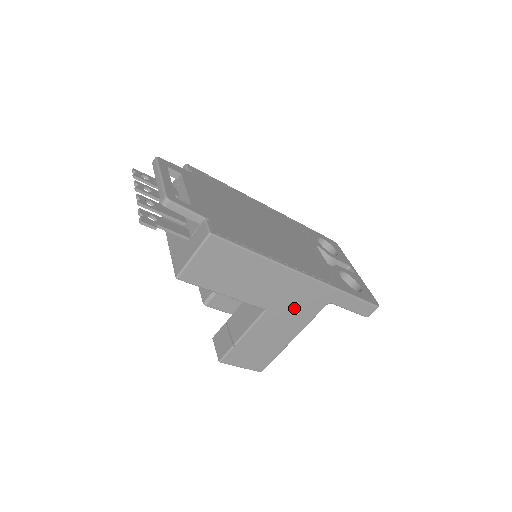
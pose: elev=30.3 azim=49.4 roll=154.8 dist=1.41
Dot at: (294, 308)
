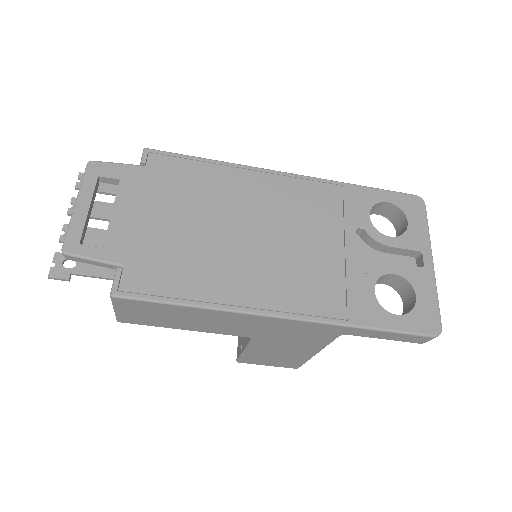
Dot at: (291, 337)
